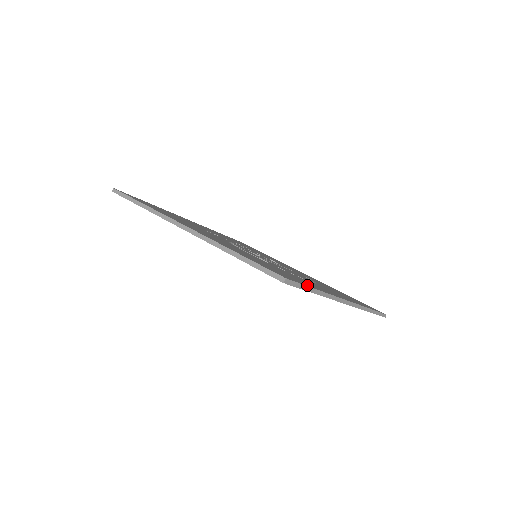
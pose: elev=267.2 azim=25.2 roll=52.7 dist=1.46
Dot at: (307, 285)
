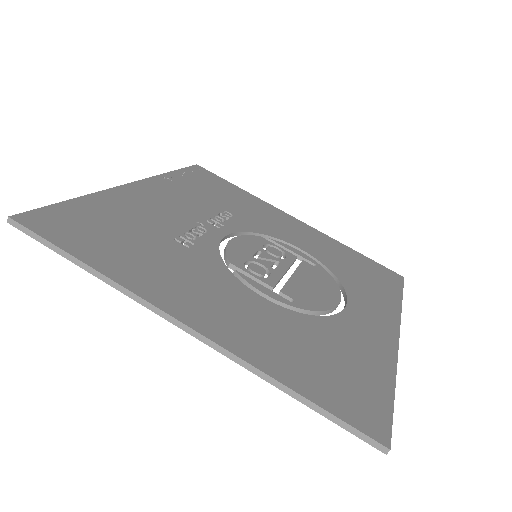
Dot at: (388, 395)
